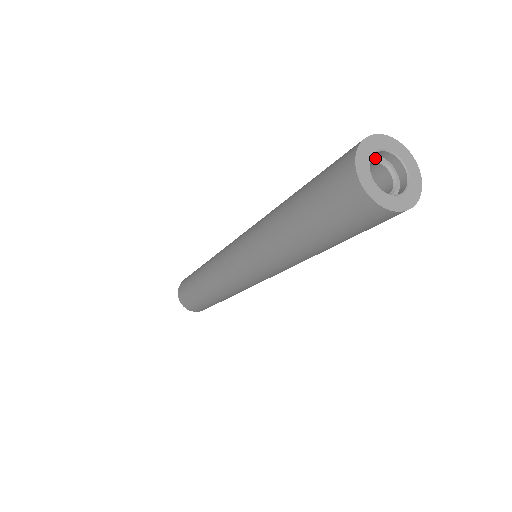
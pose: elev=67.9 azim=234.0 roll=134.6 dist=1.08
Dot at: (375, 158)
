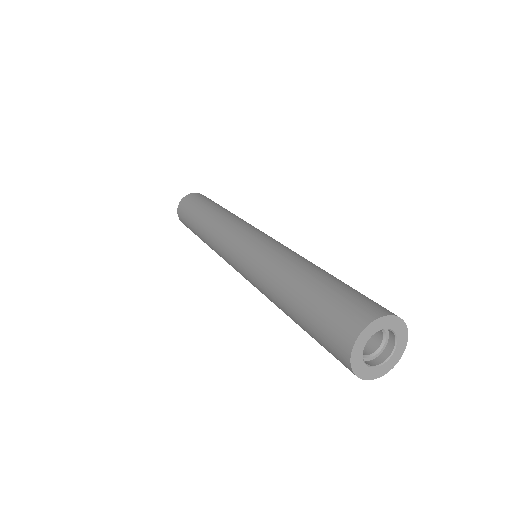
Dot at: occluded
